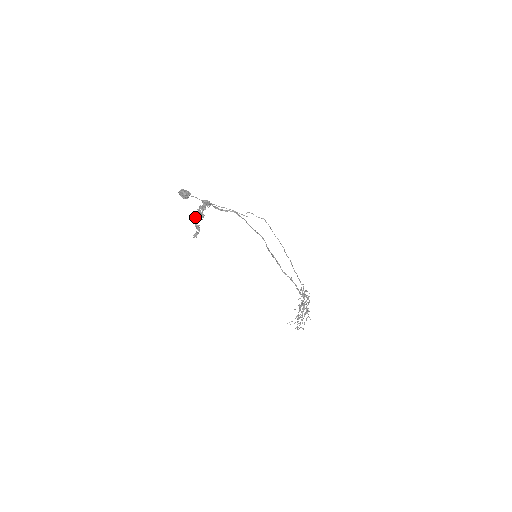
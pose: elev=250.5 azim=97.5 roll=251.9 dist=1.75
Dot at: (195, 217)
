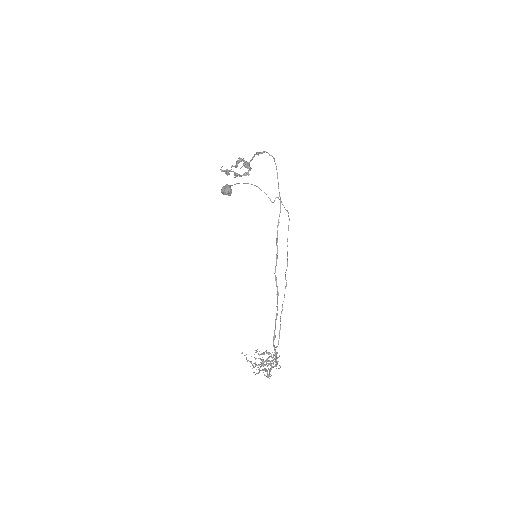
Dot at: (232, 165)
